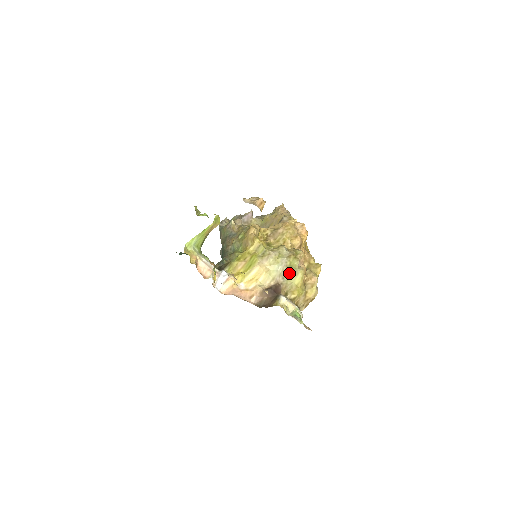
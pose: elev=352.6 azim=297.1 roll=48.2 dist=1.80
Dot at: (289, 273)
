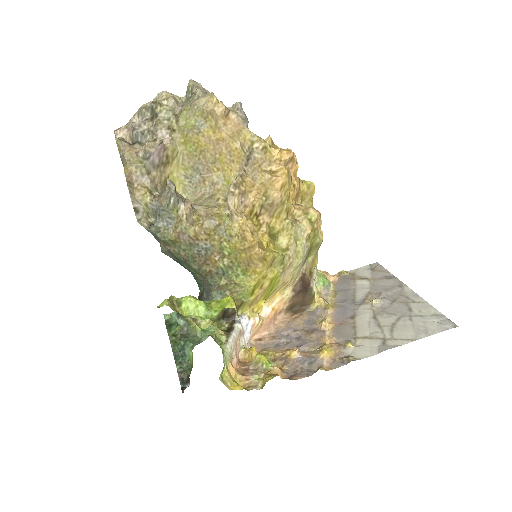
Dot at: (310, 253)
